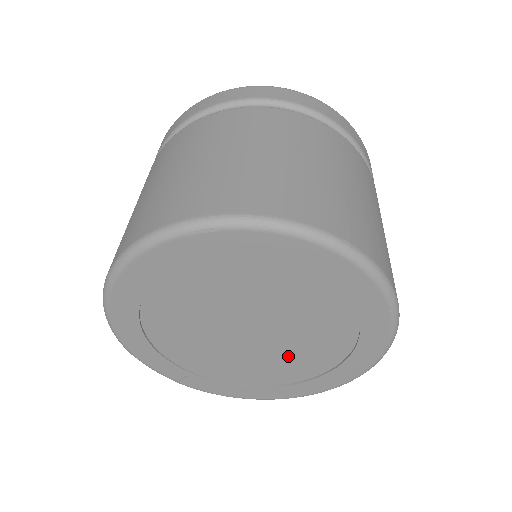
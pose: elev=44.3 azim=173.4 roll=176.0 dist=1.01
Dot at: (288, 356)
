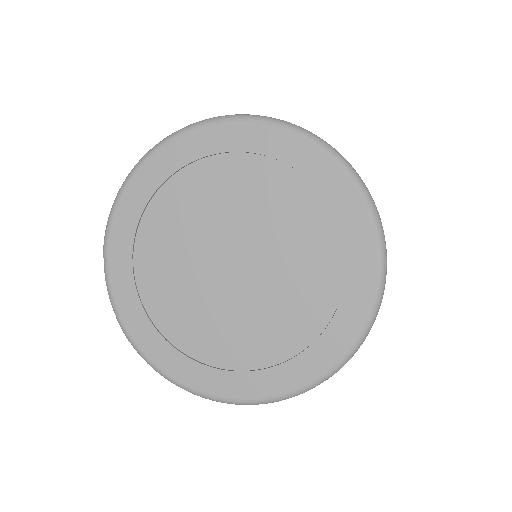
Dot at: (253, 319)
